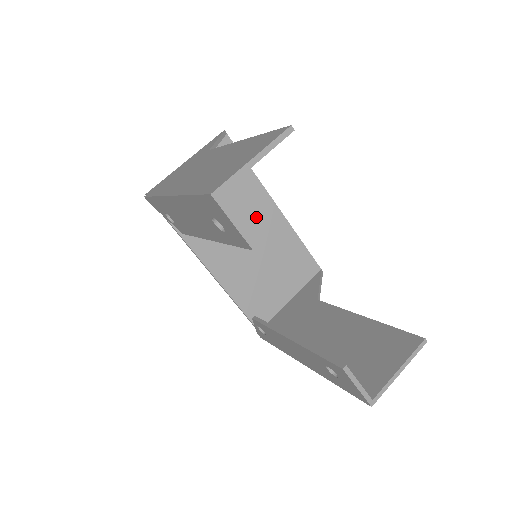
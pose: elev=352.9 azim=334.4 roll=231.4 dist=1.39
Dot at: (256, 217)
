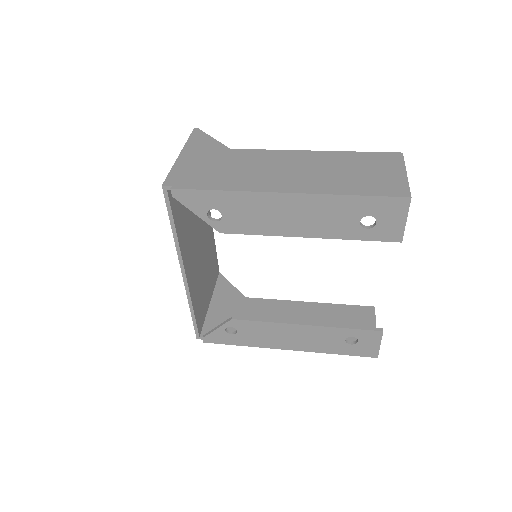
Dot at: occluded
